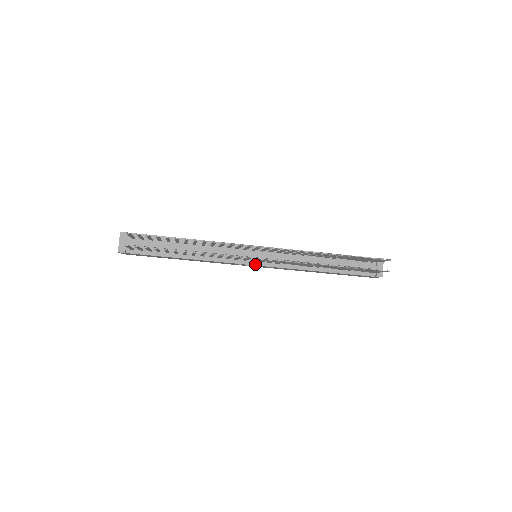
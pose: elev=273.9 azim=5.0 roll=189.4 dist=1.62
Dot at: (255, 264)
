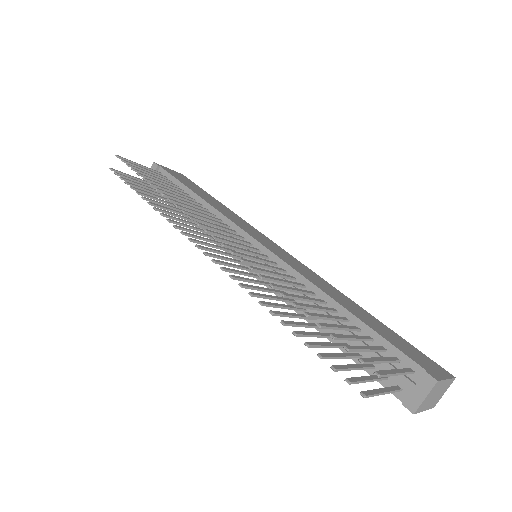
Dot at: (243, 265)
